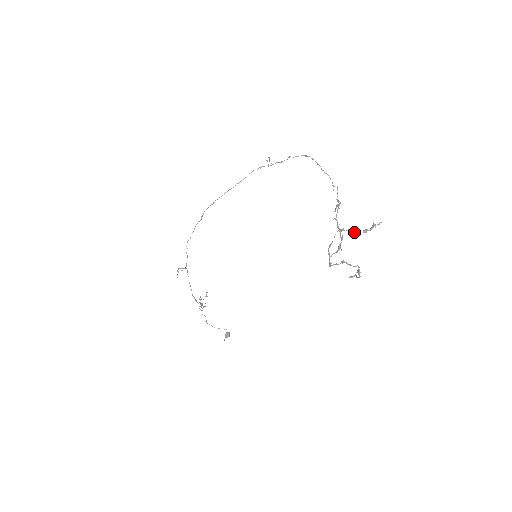
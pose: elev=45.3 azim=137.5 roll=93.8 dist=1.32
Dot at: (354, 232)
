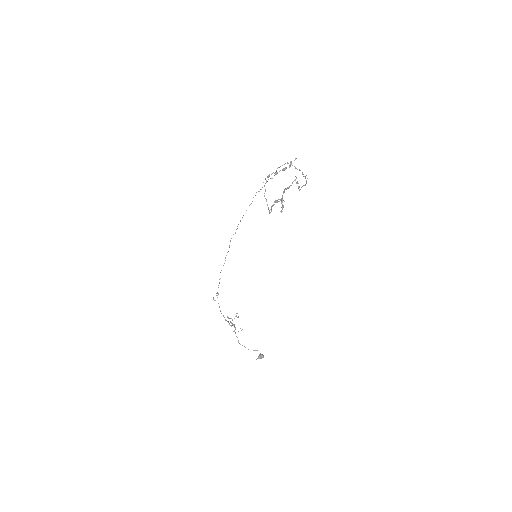
Dot at: (276, 172)
